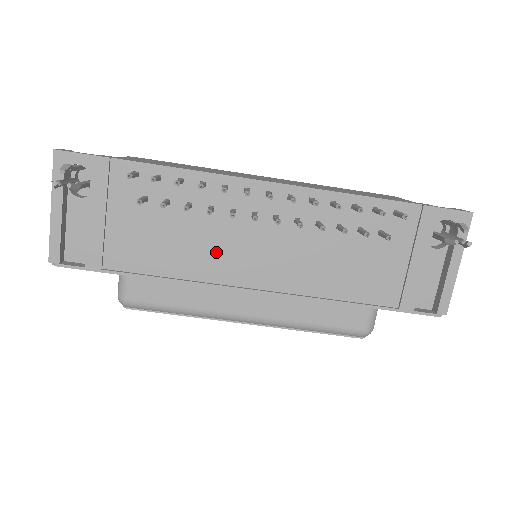
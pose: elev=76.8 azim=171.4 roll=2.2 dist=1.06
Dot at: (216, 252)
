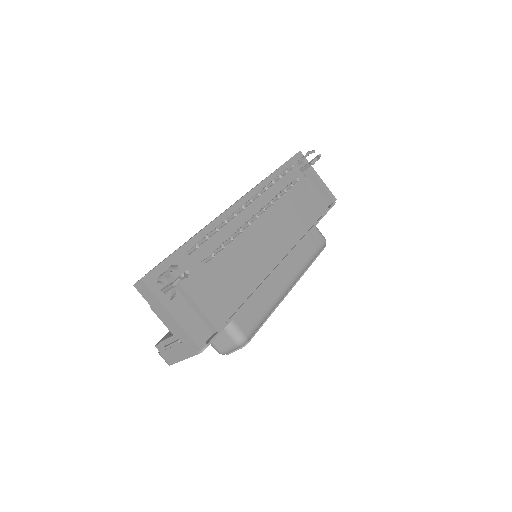
Dot at: (254, 258)
